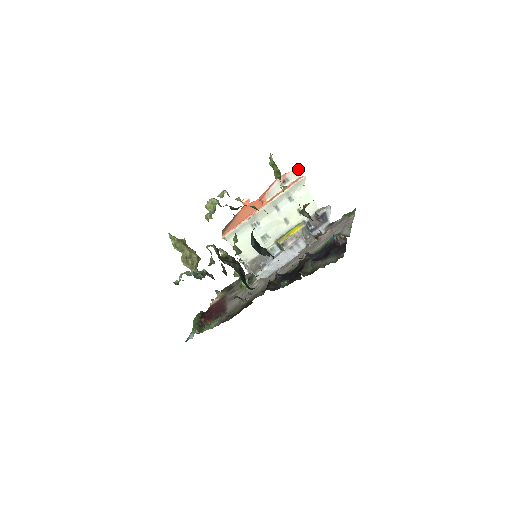
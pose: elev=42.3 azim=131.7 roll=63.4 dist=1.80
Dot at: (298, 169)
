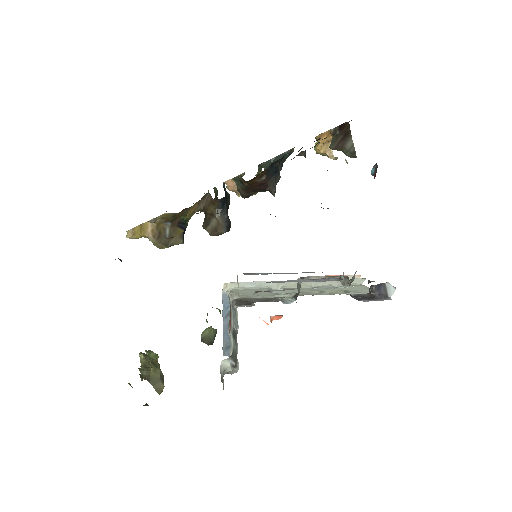
Dot at: (358, 276)
